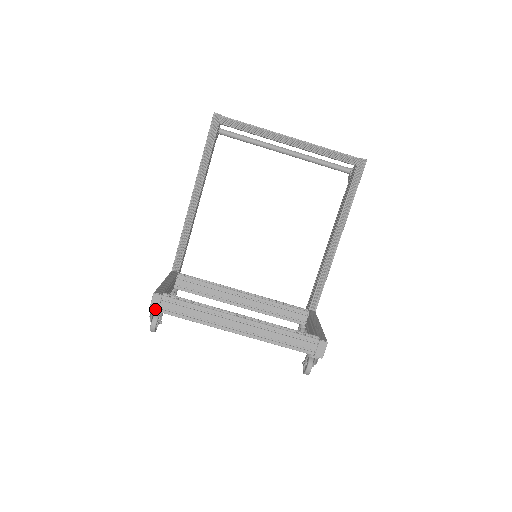
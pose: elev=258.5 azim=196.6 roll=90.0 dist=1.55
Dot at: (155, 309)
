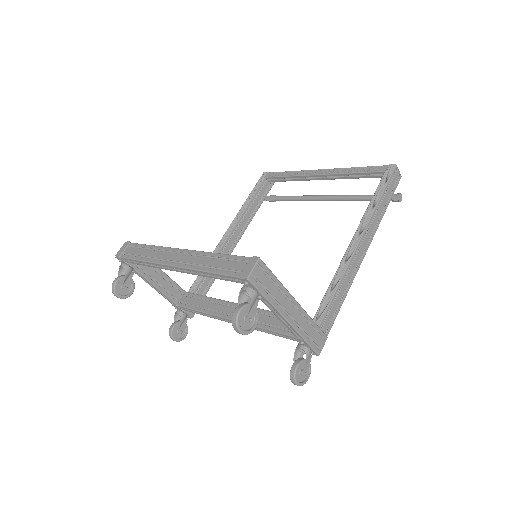
Dot at: (119, 254)
